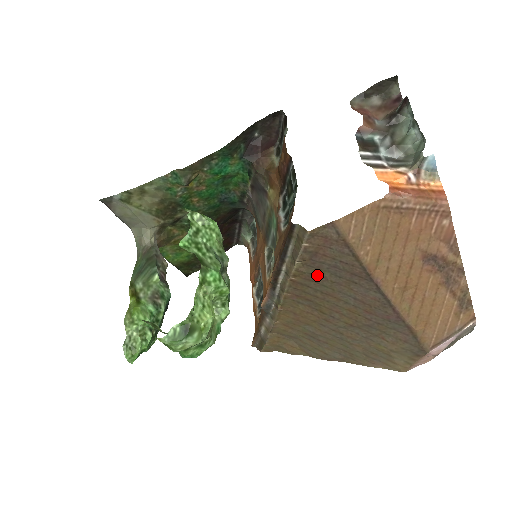
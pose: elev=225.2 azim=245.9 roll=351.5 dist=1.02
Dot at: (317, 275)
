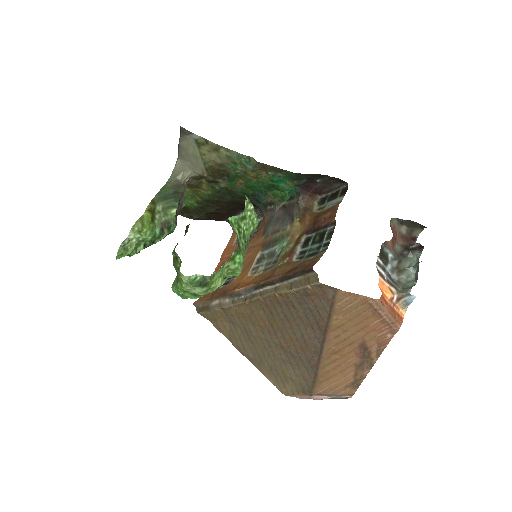
Dot at: (294, 306)
